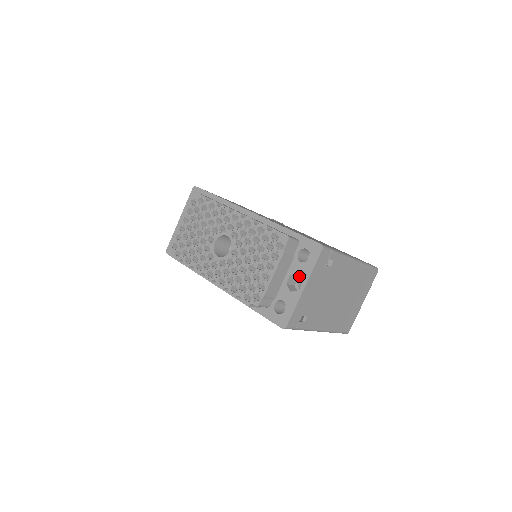
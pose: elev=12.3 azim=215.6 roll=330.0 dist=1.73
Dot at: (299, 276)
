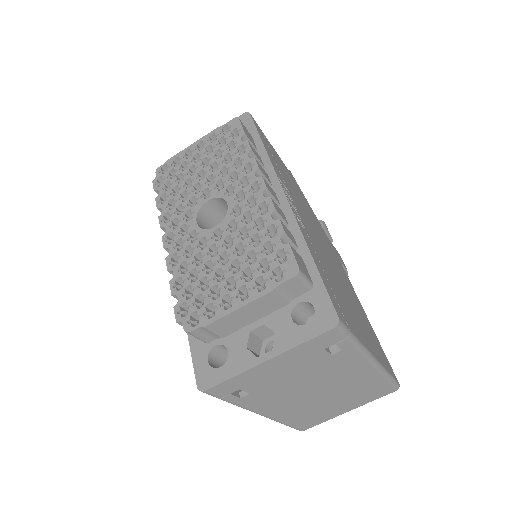
Dot at: occluded
